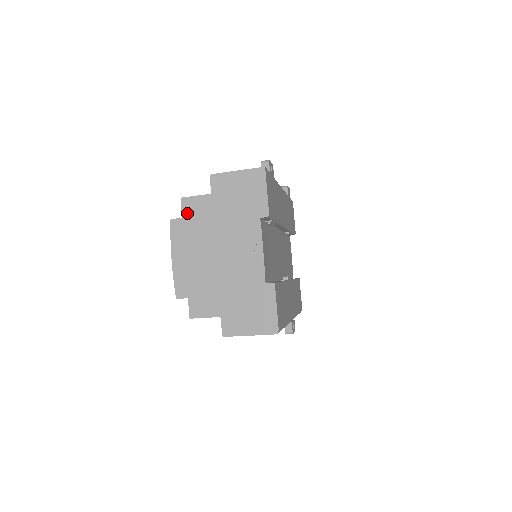
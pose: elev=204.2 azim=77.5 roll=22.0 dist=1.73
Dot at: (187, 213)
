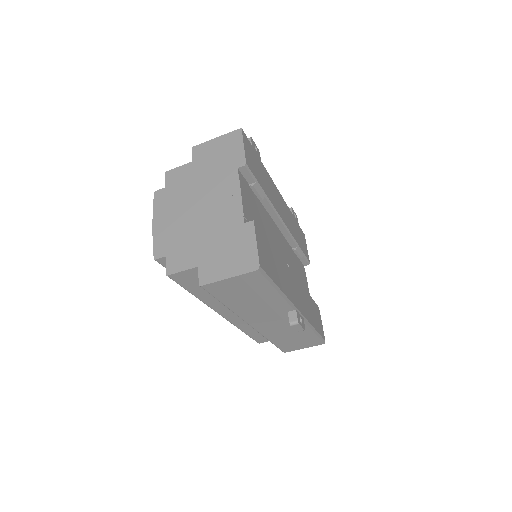
Dot at: (170, 182)
